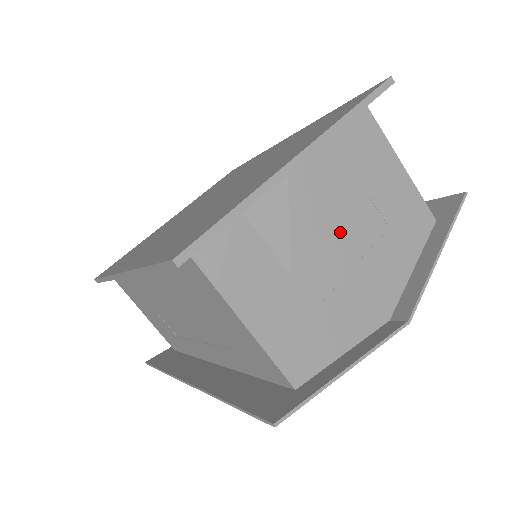
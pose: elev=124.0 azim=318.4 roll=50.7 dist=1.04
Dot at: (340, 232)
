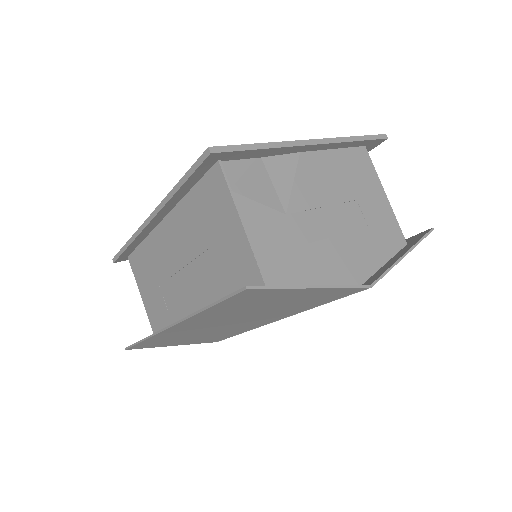
Dot at: (329, 209)
